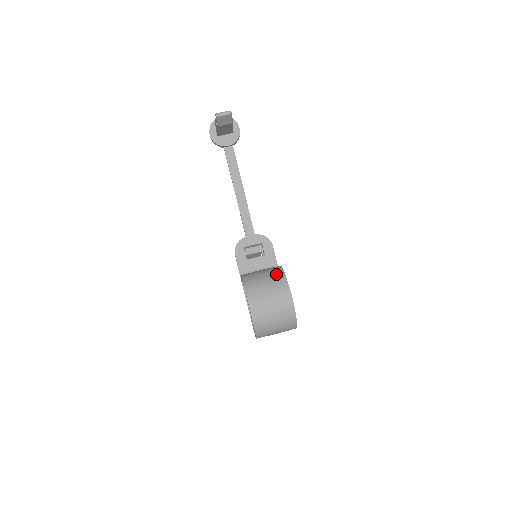
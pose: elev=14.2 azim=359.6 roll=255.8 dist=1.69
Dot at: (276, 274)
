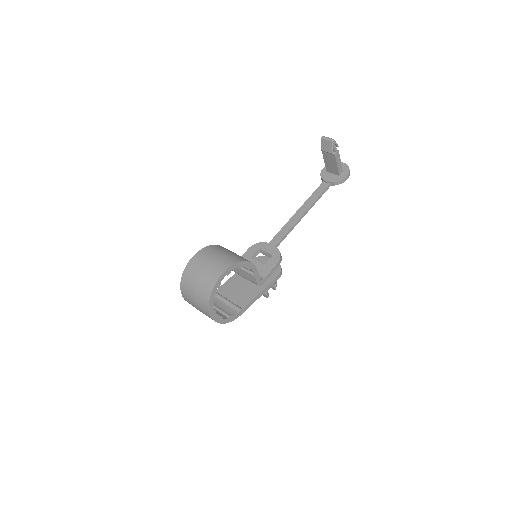
Dot at: (239, 257)
